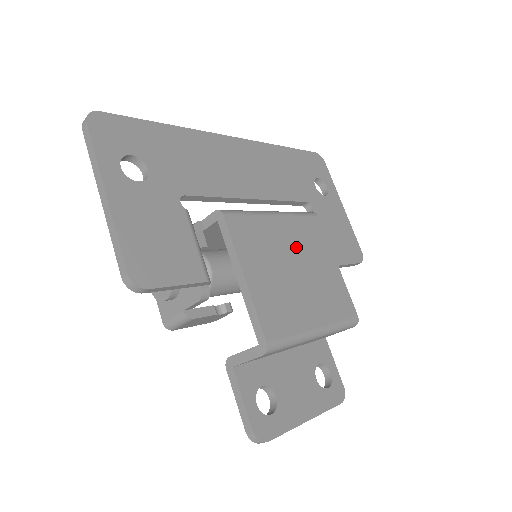
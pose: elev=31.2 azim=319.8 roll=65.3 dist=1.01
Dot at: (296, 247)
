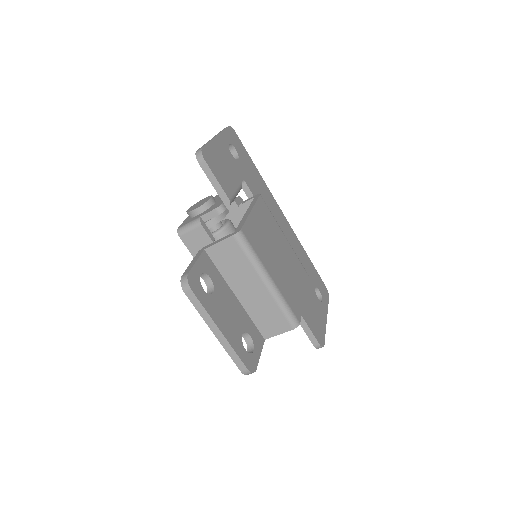
Dot at: (286, 255)
